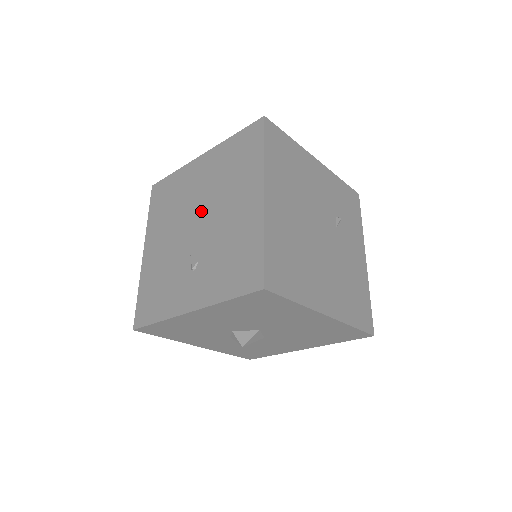
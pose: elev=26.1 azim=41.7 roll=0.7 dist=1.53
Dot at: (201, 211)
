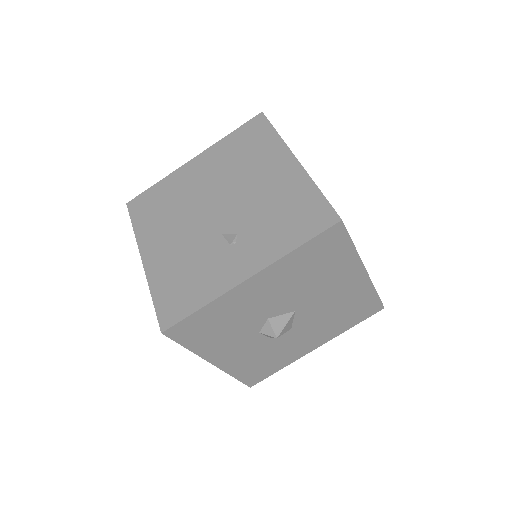
Dot at: (217, 197)
